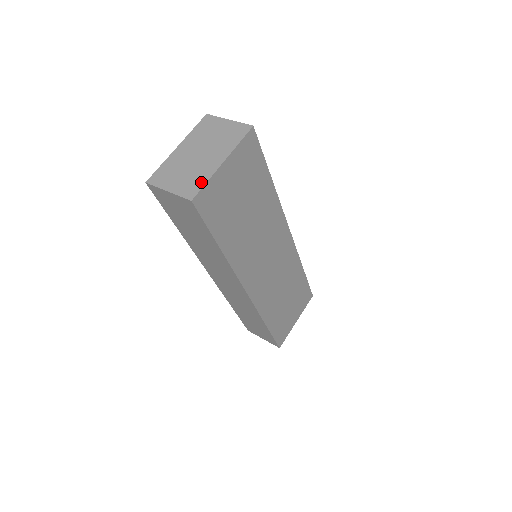
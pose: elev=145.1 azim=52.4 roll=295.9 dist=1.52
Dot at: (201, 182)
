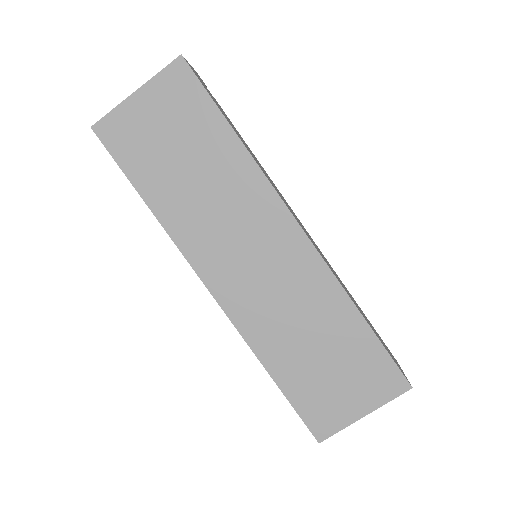
Dot at: (111, 113)
